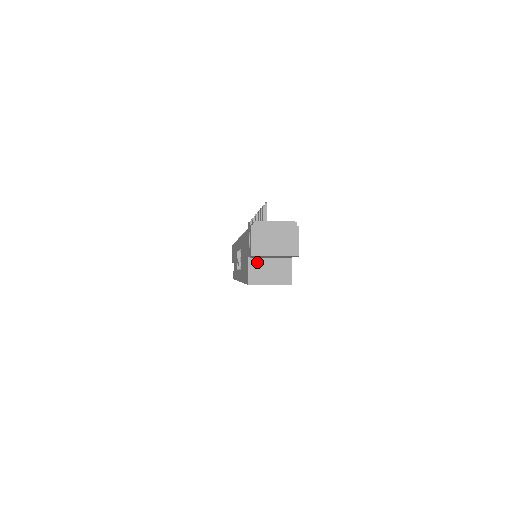
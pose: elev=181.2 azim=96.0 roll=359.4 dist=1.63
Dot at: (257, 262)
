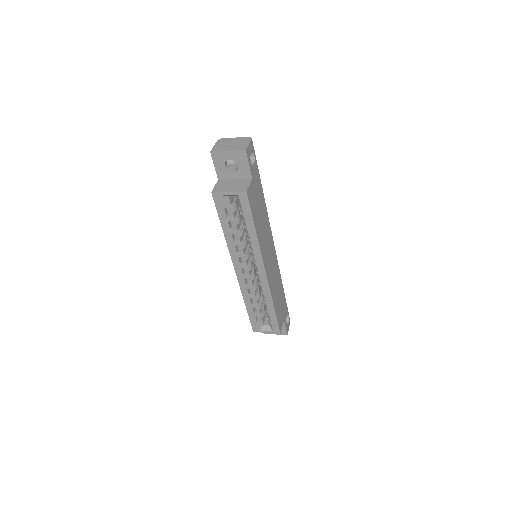
Dot at: (224, 182)
